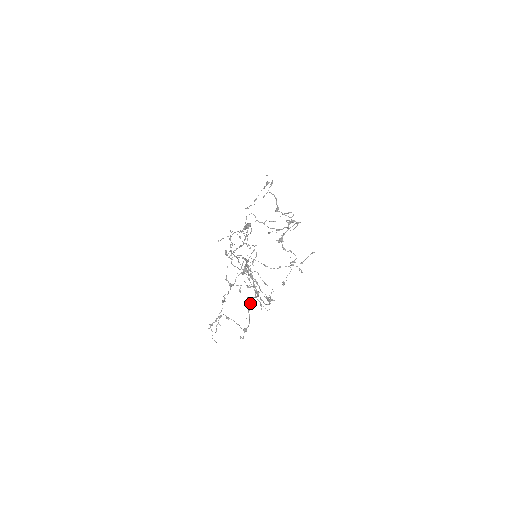
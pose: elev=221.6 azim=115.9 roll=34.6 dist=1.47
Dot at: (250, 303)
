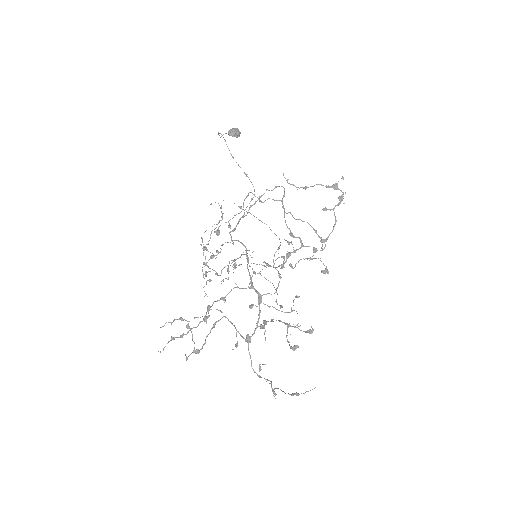
Dot at: (219, 320)
